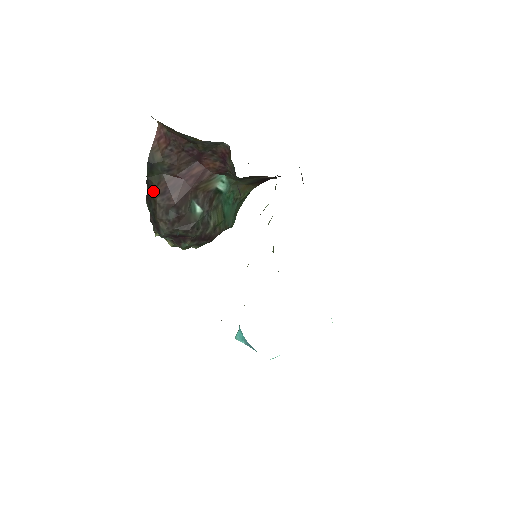
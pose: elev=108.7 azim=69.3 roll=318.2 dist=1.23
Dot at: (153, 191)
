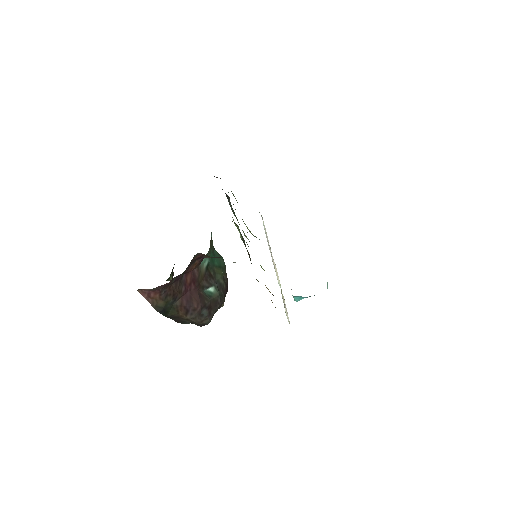
Dot at: (178, 317)
